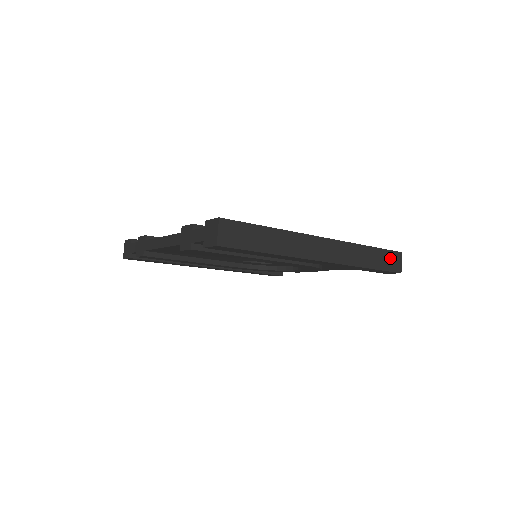
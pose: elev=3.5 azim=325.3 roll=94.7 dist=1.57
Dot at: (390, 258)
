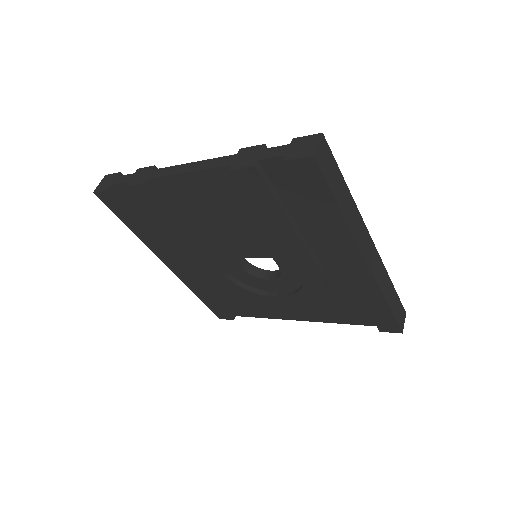
Dot at: (400, 310)
